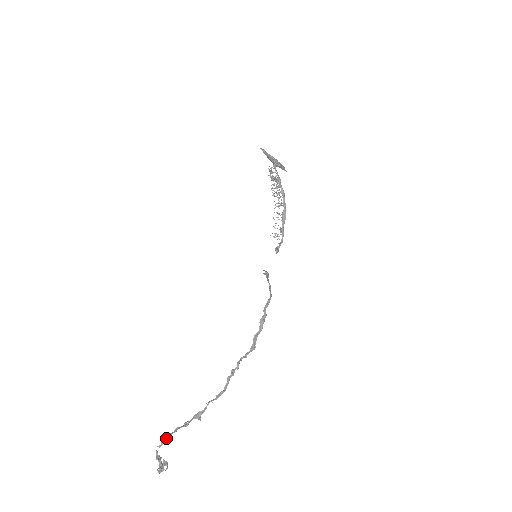
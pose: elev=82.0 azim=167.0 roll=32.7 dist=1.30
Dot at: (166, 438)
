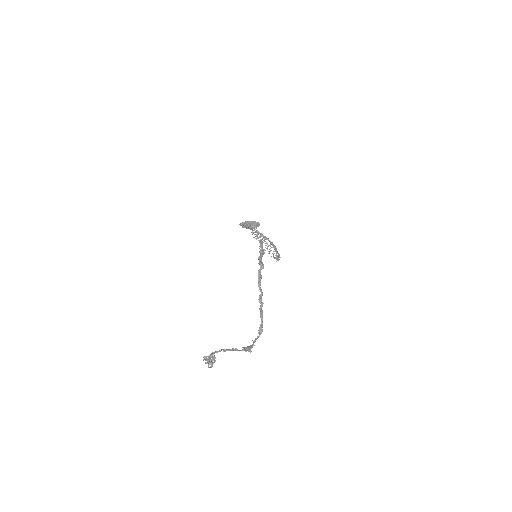
Dot at: (212, 352)
